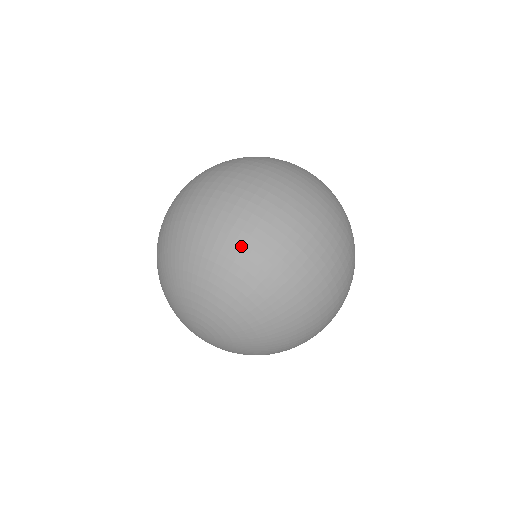
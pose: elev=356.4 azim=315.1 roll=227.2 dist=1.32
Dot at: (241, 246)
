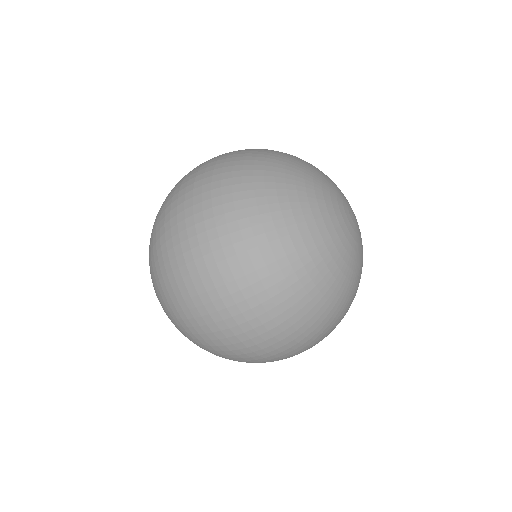
Dot at: (171, 302)
